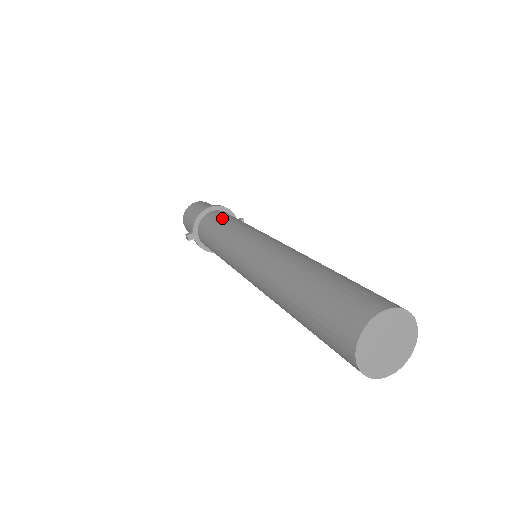
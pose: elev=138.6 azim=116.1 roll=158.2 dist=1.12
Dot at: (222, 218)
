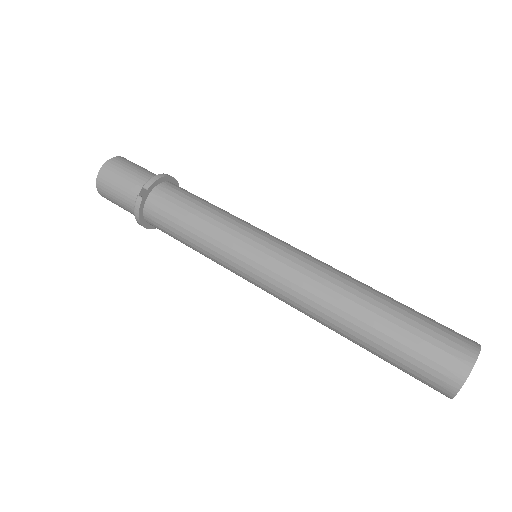
Dot at: occluded
